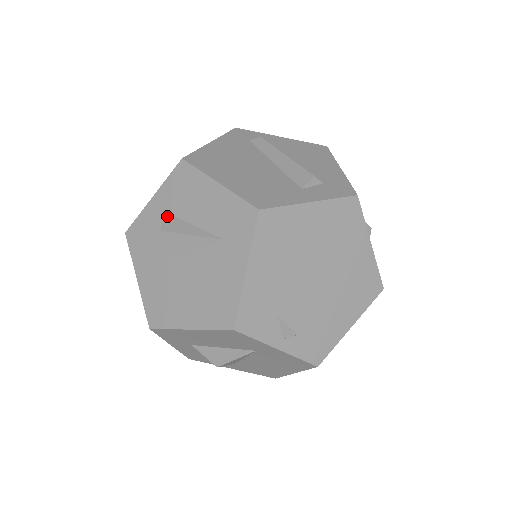
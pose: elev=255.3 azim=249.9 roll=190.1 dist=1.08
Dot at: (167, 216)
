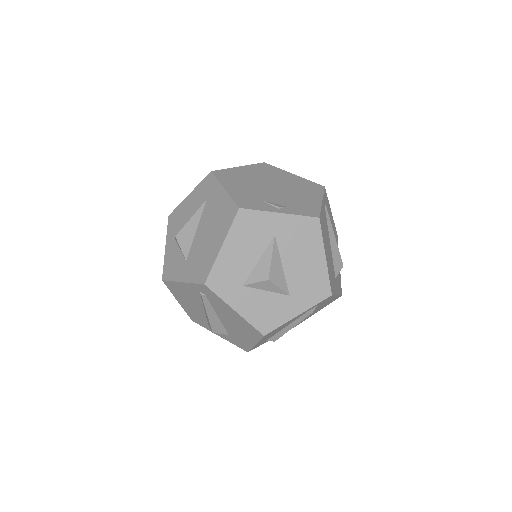
Dot at: occluded
